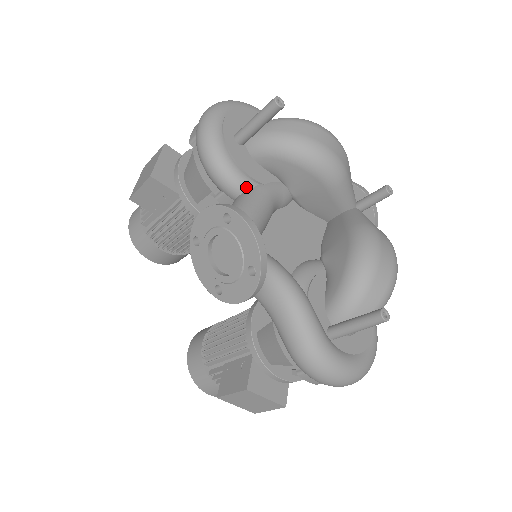
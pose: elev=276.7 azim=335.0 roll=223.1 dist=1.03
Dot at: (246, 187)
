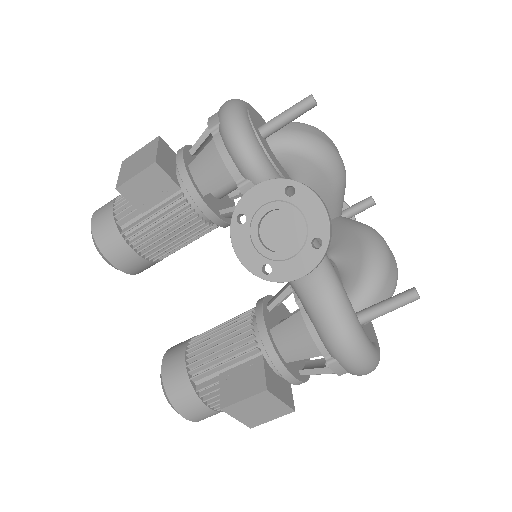
Dot at: (274, 176)
